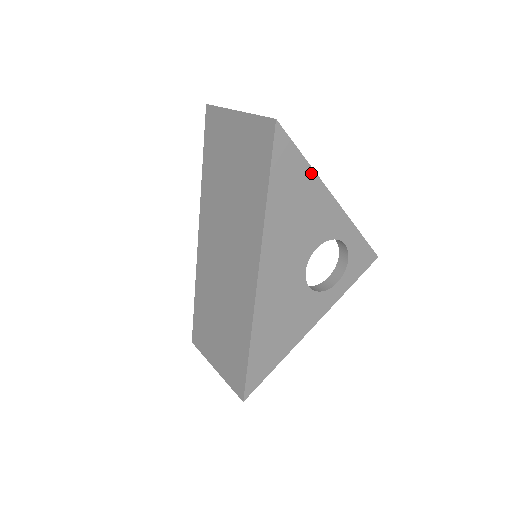
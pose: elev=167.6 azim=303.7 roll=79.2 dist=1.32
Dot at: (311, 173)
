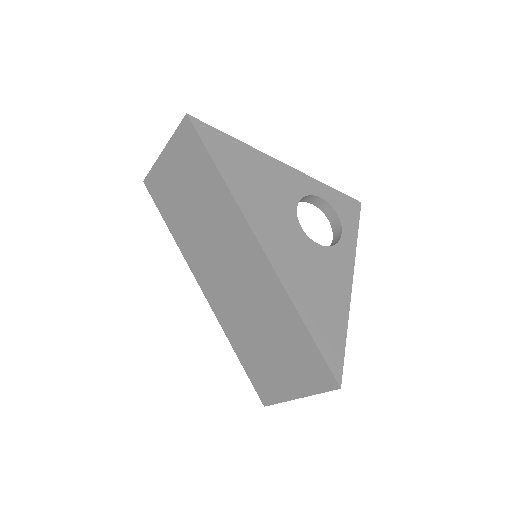
Dot at: (245, 147)
